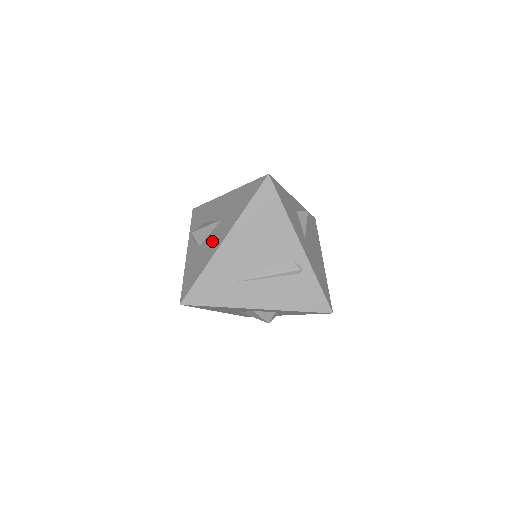
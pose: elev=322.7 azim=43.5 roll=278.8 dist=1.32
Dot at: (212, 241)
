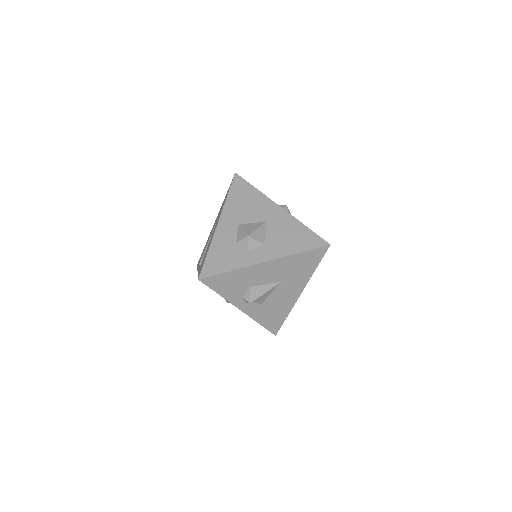
Dot at: (283, 297)
